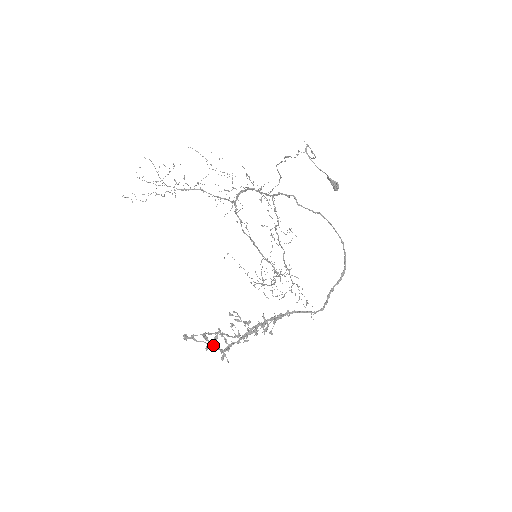
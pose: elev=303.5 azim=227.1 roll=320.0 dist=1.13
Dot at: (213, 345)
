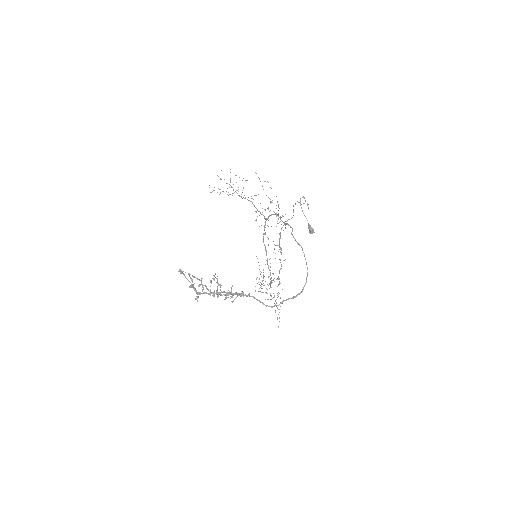
Dot at: occluded
